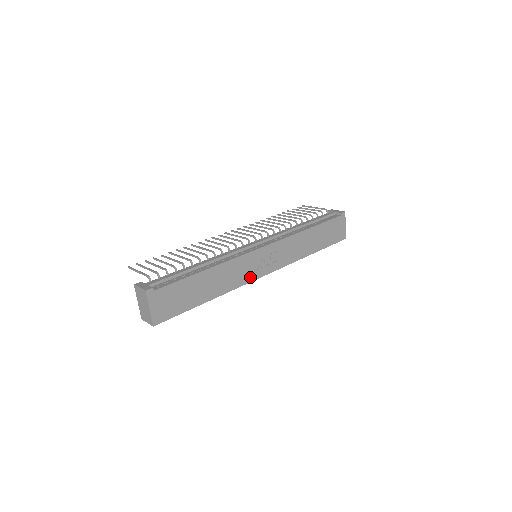
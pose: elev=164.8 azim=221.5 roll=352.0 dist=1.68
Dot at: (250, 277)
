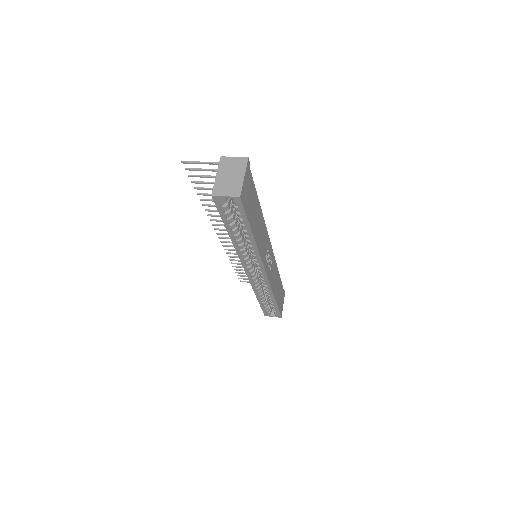
Dot at: (264, 259)
